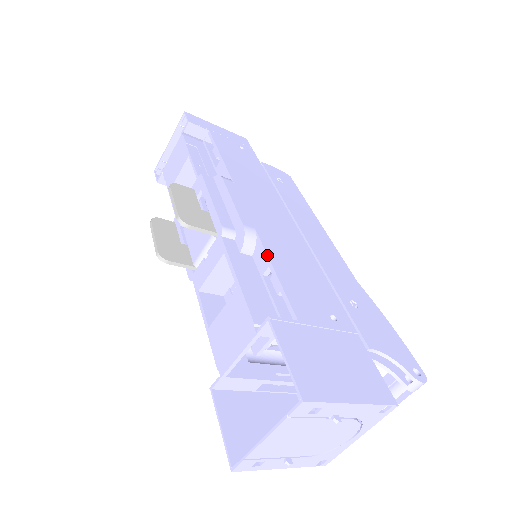
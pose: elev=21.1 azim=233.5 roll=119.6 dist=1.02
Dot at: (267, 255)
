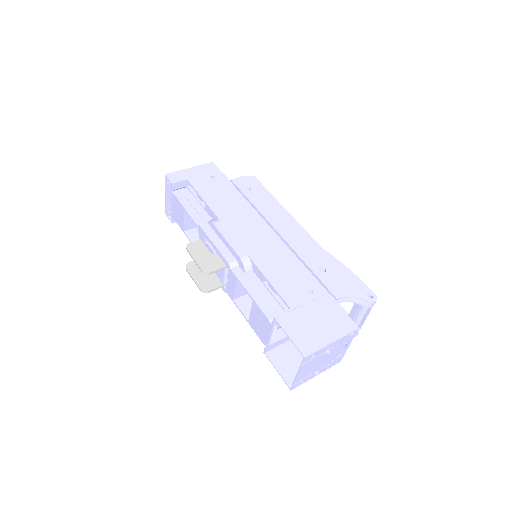
Dot at: (260, 271)
